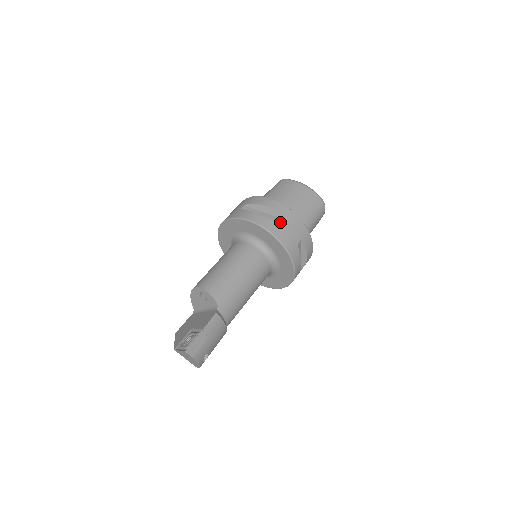
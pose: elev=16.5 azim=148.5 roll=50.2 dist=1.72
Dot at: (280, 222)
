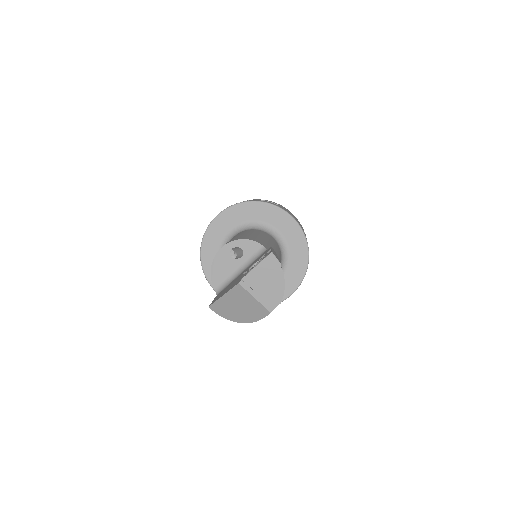
Dot at: (280, 206)
